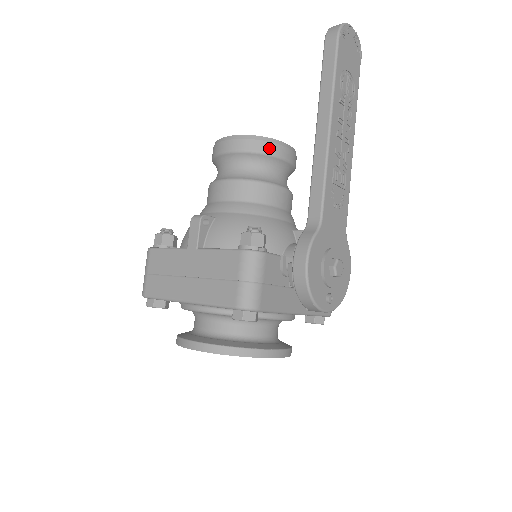
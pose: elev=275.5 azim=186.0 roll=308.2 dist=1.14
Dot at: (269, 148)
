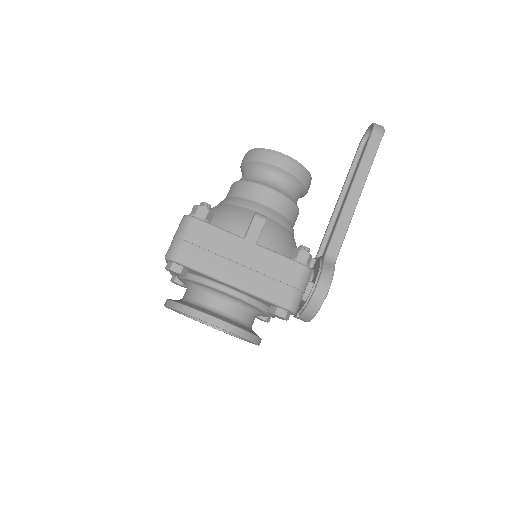
Dot at: (308, 182)
